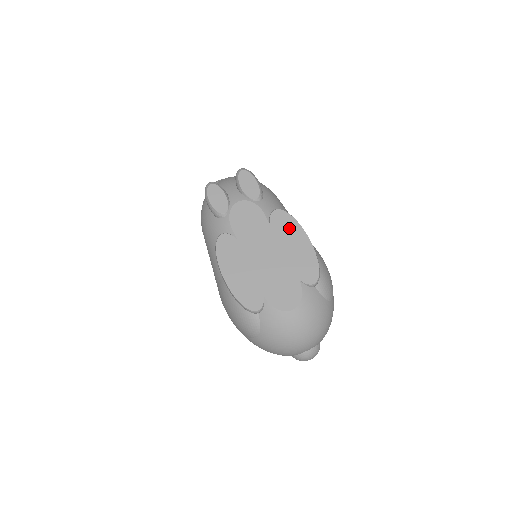
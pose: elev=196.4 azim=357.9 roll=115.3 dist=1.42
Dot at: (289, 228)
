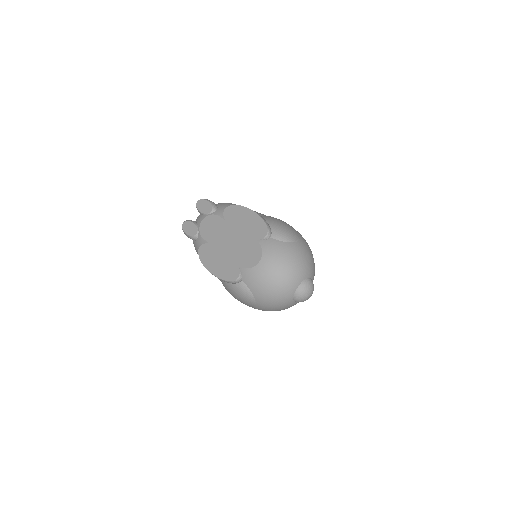
Dot at: (237, 213)
